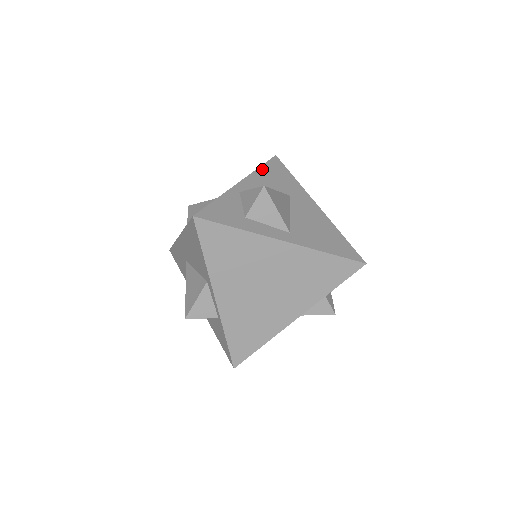
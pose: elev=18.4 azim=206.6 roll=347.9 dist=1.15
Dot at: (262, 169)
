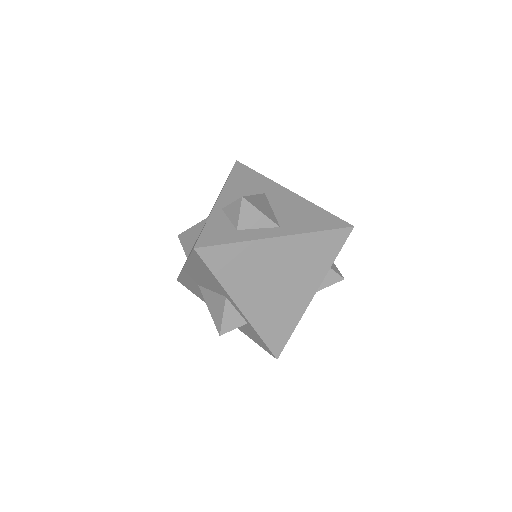
Dot at: (231, 179)
